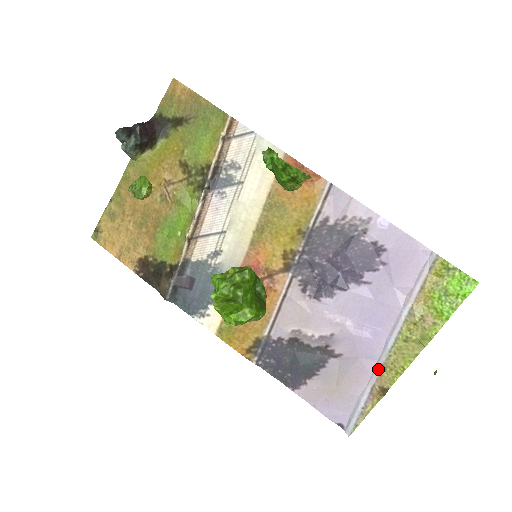
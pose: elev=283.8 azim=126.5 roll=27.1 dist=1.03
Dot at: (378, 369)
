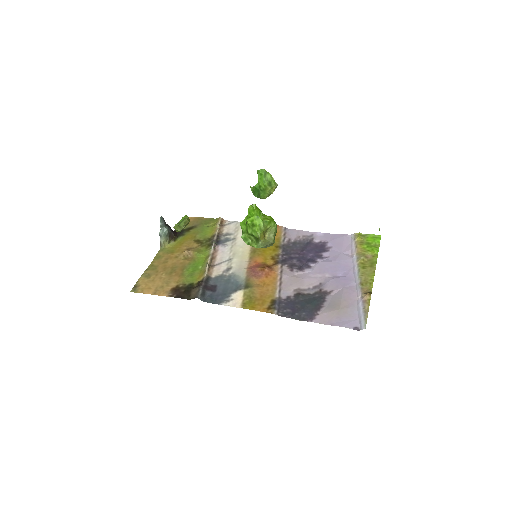
Dot at: (358, 287)
